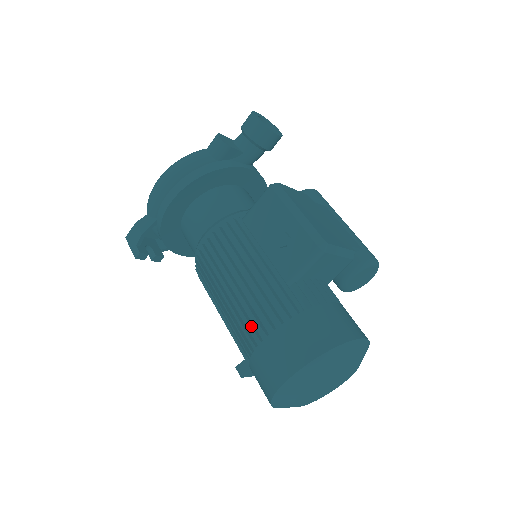
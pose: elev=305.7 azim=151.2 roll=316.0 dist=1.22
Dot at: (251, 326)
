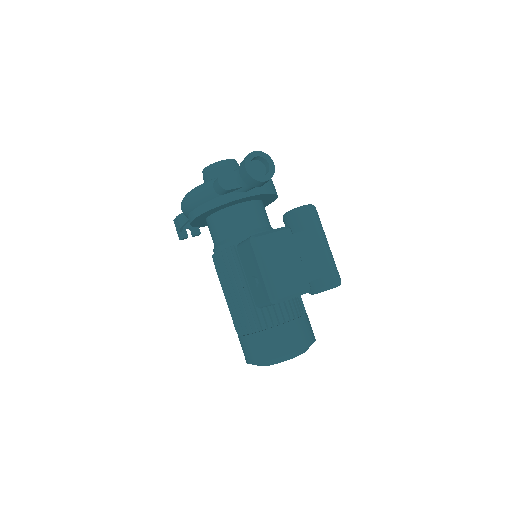
Dot at: (236, 324)
